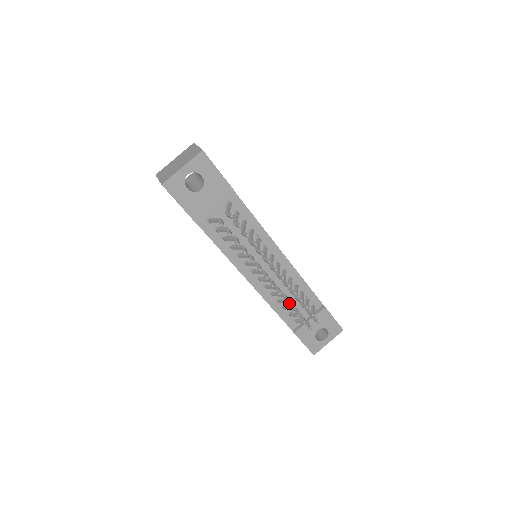
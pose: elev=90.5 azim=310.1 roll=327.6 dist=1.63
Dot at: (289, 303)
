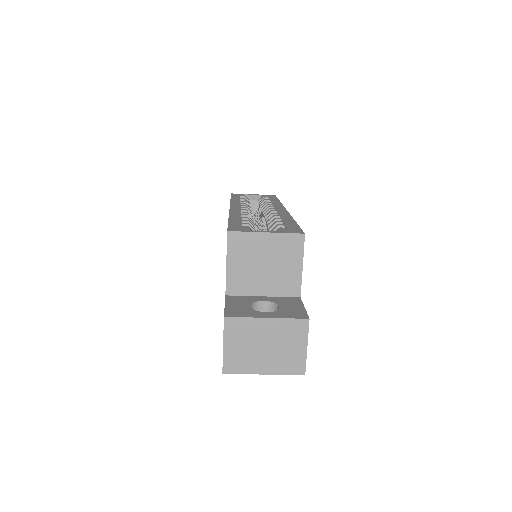
Dot at: occluded
